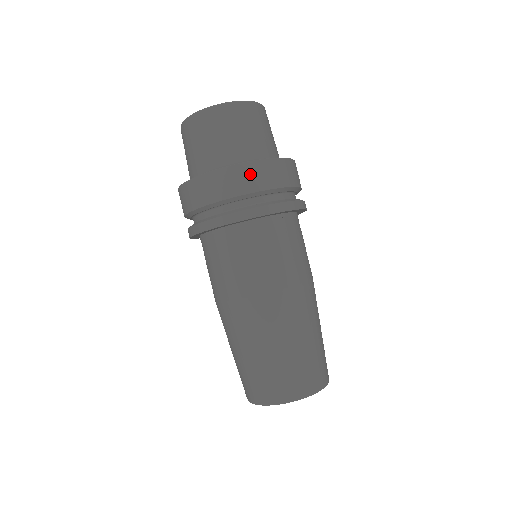
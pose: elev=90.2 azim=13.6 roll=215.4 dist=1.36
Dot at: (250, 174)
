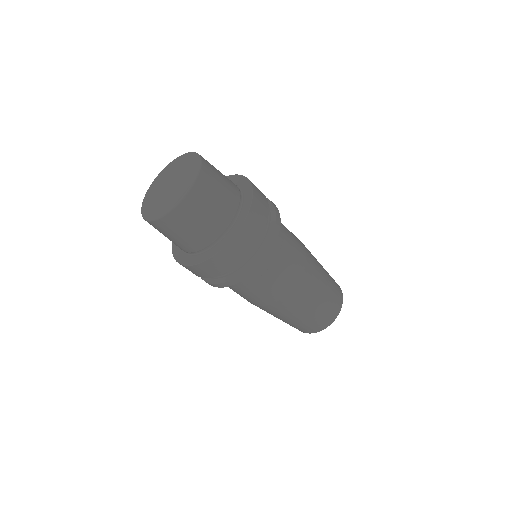
Dot at: (256, 216)
